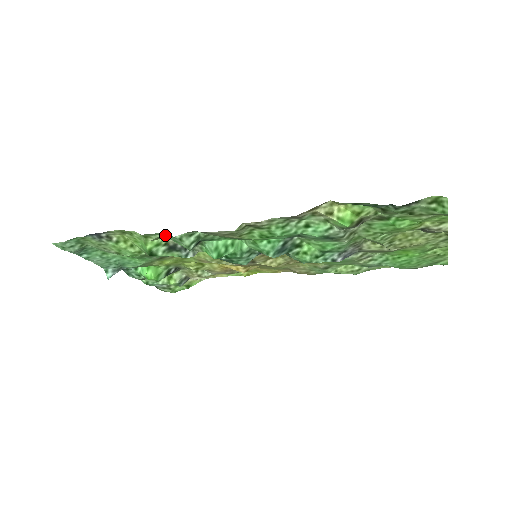
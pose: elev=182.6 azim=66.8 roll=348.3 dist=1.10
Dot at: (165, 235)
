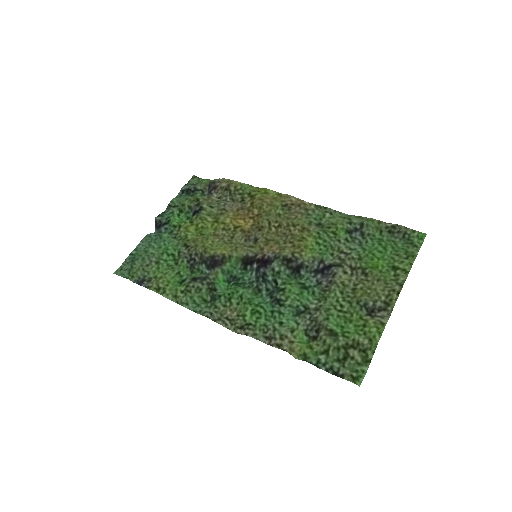
Dot at: (188, 304)
